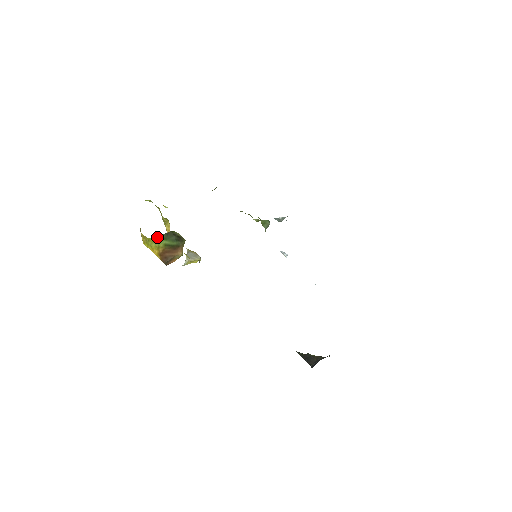
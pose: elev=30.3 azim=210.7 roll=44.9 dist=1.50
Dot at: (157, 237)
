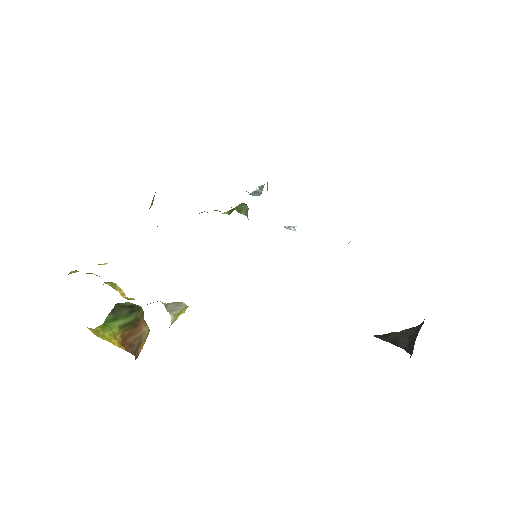
Dot at: occluded
